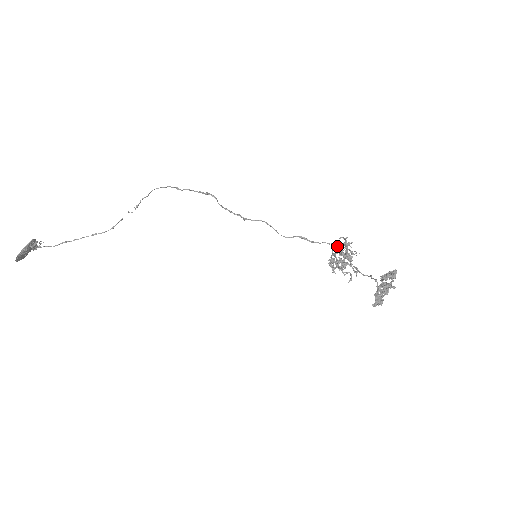
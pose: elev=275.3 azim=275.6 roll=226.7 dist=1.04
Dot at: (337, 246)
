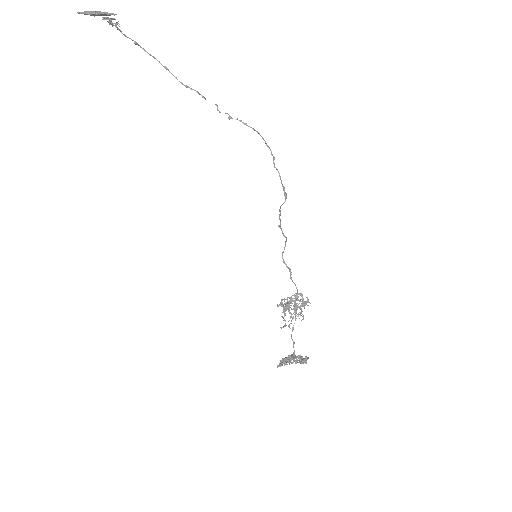
Dot at: (298, 294)
